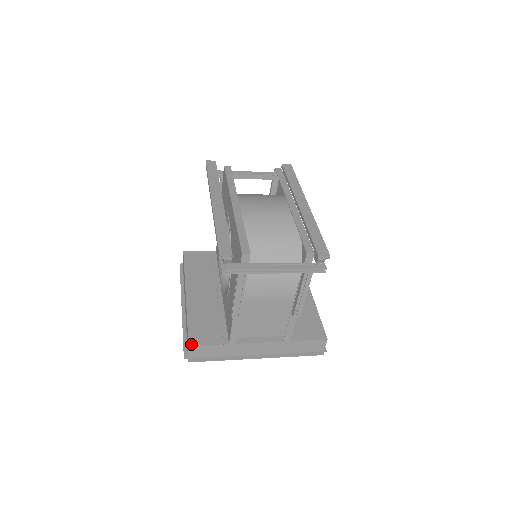
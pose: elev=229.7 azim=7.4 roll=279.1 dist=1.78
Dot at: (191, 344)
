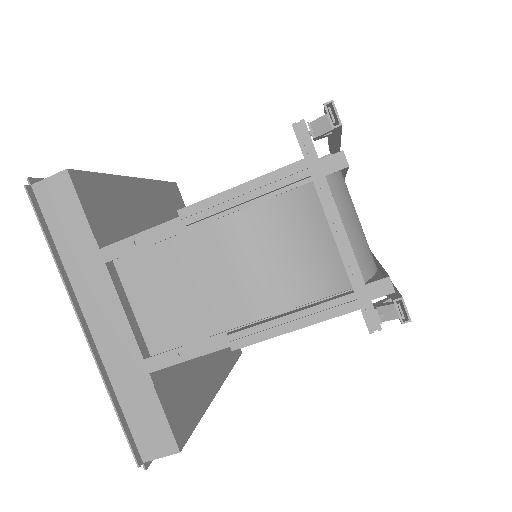
Dot at: (72, 174)
